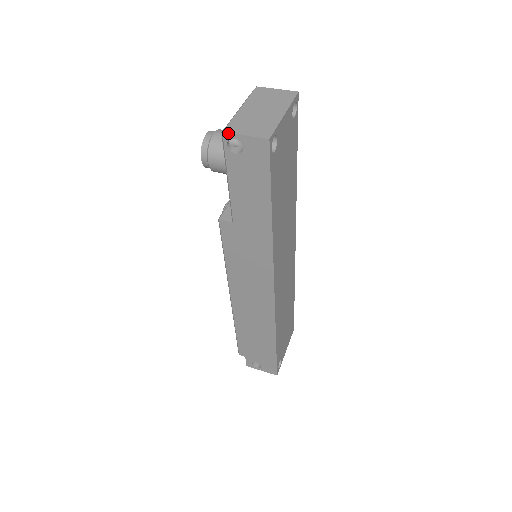
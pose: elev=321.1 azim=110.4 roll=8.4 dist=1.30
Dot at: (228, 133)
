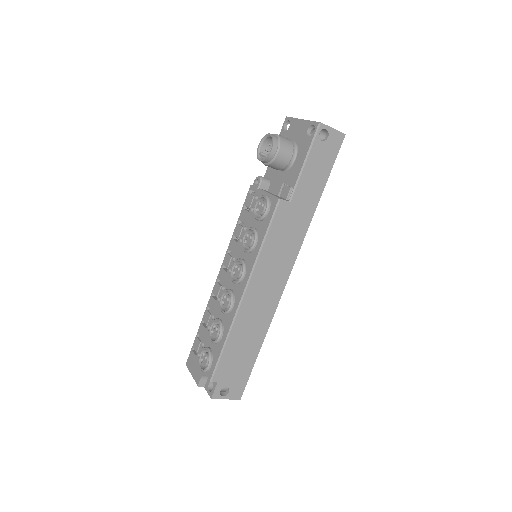
Dot at: (324, 124)
